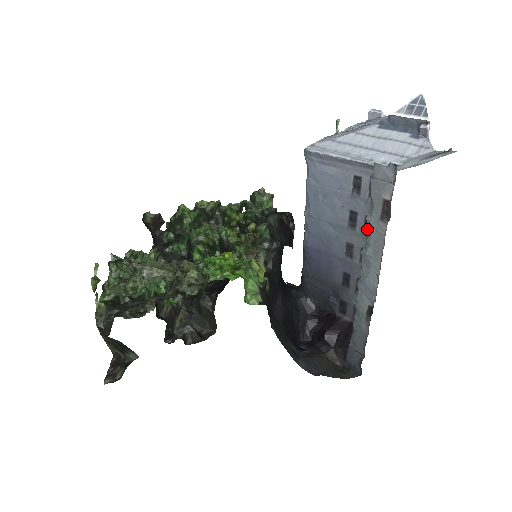
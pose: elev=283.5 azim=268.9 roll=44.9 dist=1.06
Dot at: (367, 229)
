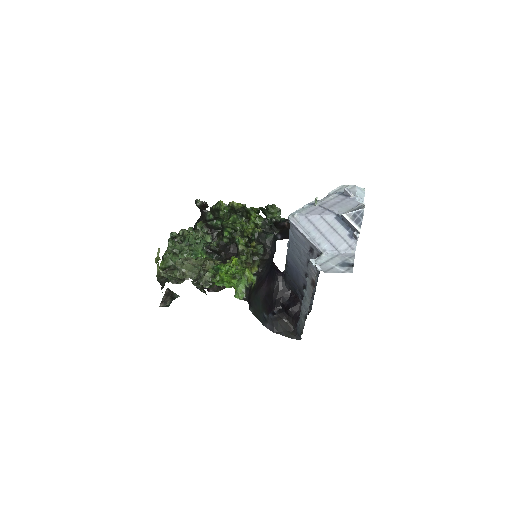
Dot at: occluded
